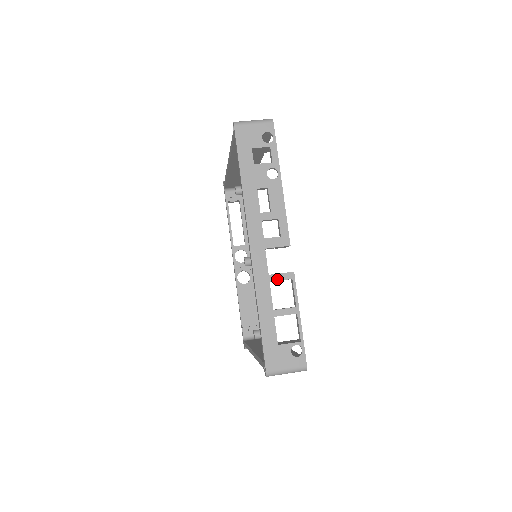
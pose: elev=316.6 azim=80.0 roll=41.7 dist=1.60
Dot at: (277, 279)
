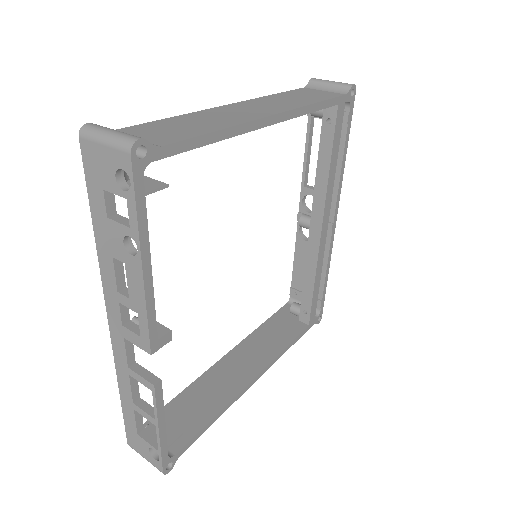
Dot at: (136, 378)
